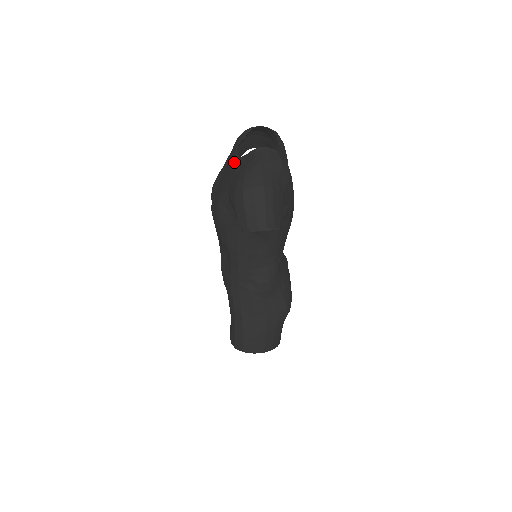
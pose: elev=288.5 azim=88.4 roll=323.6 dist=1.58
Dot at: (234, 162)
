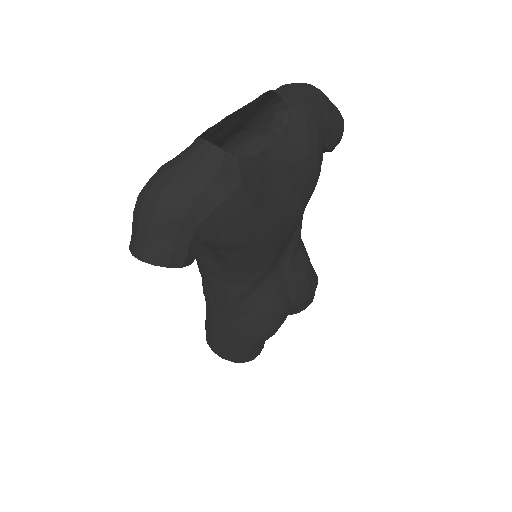
Dot at: occluded
